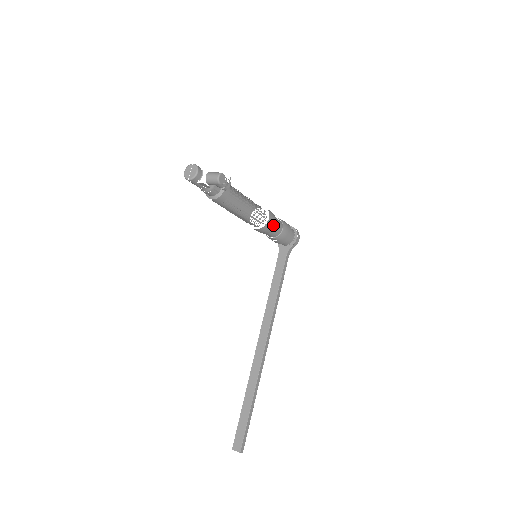
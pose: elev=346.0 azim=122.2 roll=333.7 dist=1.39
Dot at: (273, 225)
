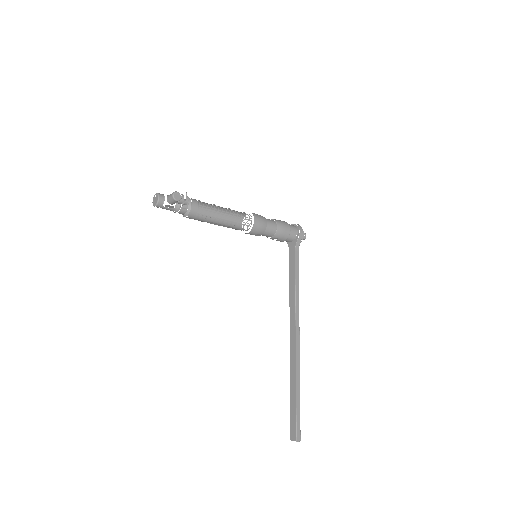
Dot at: (262, 225)
